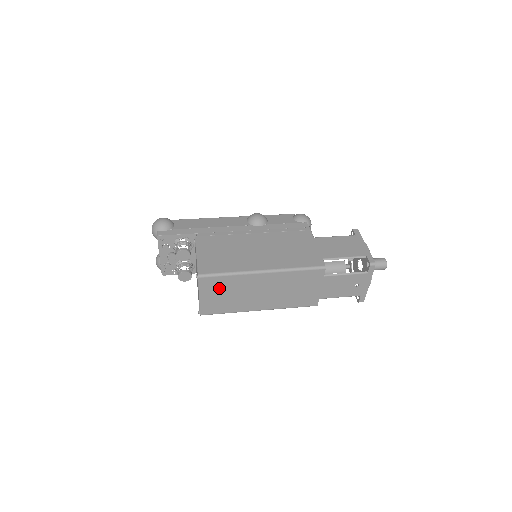
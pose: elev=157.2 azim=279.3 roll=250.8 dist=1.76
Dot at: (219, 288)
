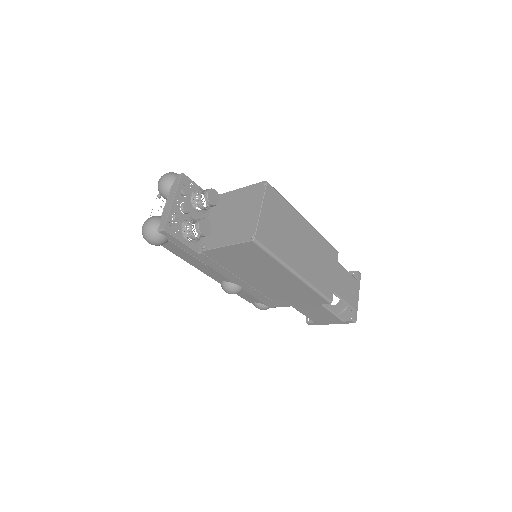
Dot at: (277, 211)
